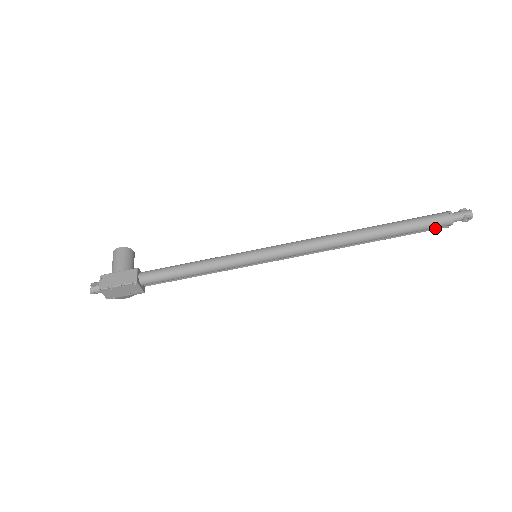
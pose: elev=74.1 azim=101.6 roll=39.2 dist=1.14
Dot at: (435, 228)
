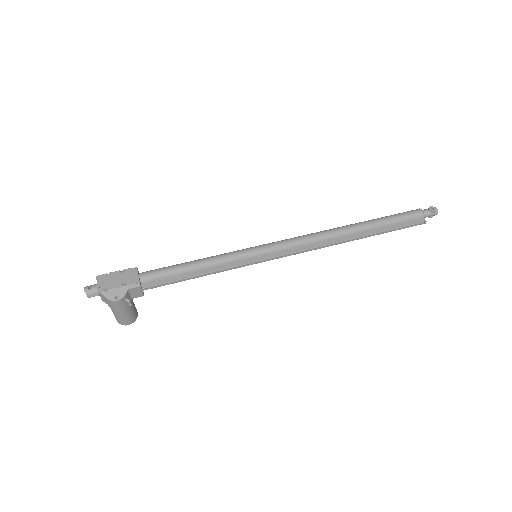
Dot at: (414, 223)
